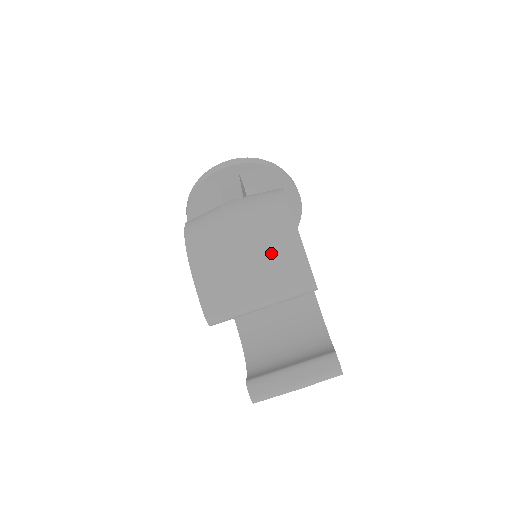
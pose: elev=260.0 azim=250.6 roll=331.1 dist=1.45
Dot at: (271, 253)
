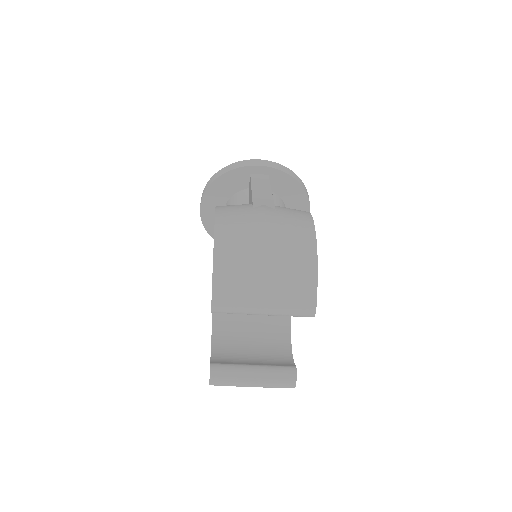
Dot at: (289, 272)
